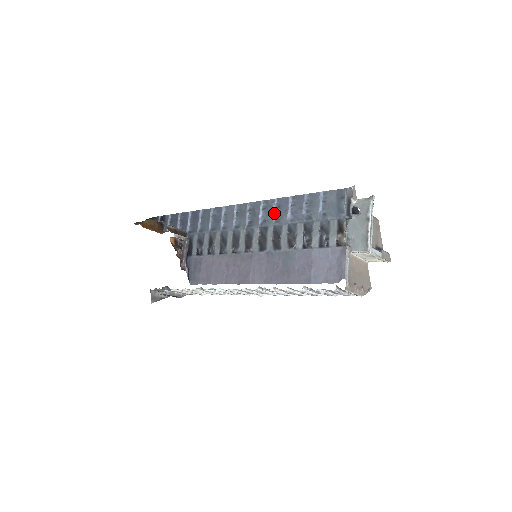
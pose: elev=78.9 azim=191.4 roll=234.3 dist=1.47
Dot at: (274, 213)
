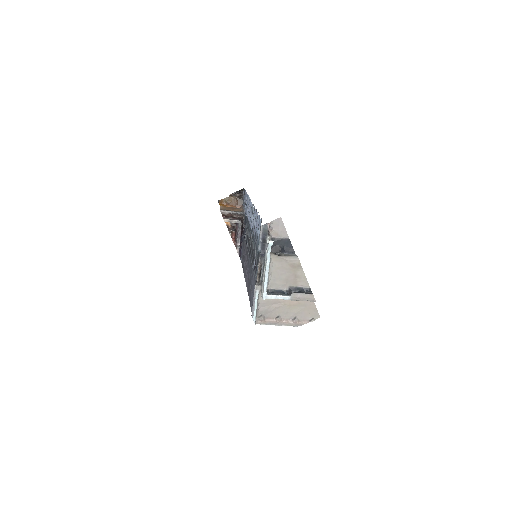
Dot at: (254, 224)
